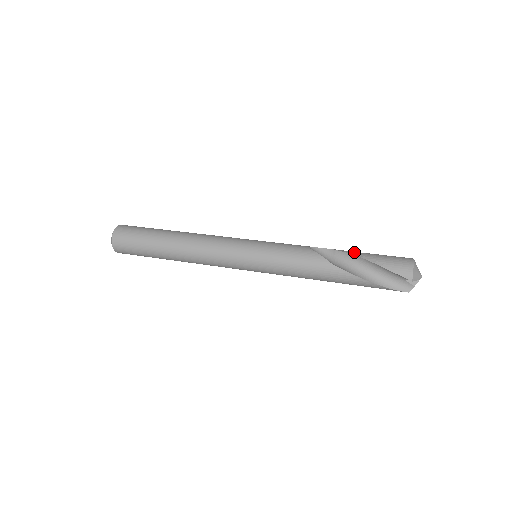
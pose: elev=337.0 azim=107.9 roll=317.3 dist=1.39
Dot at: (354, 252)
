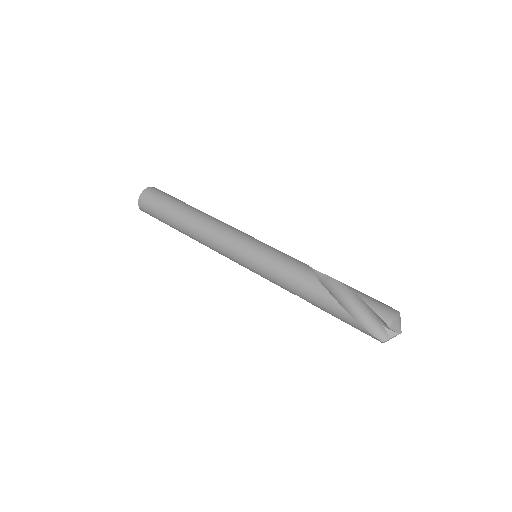
Dot at: occluded
